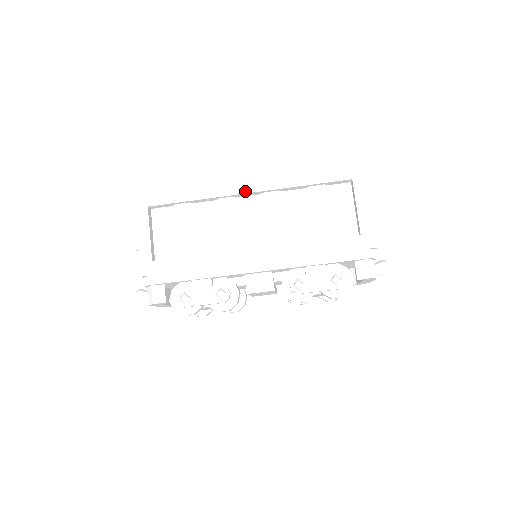
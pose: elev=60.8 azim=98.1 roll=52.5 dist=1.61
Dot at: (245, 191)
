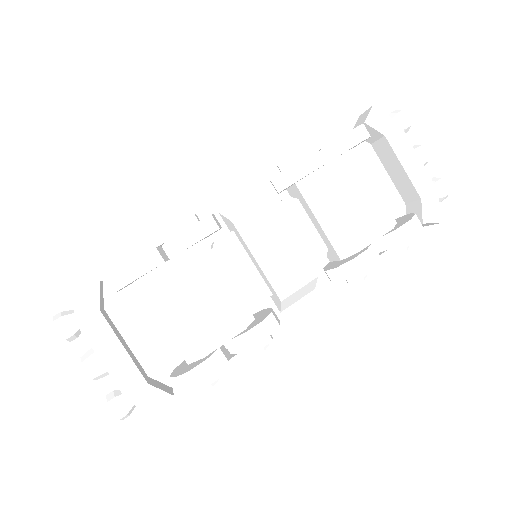
Dot at: occluded
